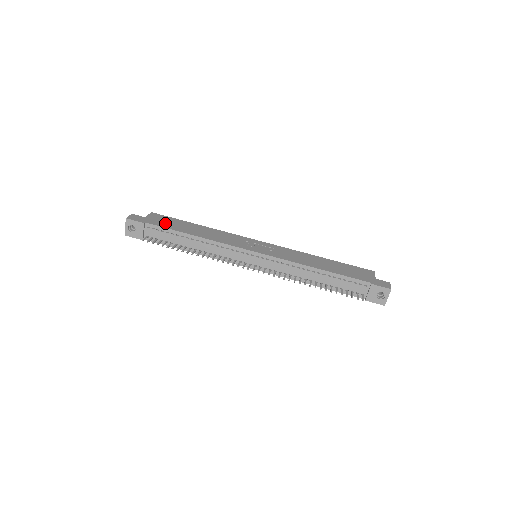
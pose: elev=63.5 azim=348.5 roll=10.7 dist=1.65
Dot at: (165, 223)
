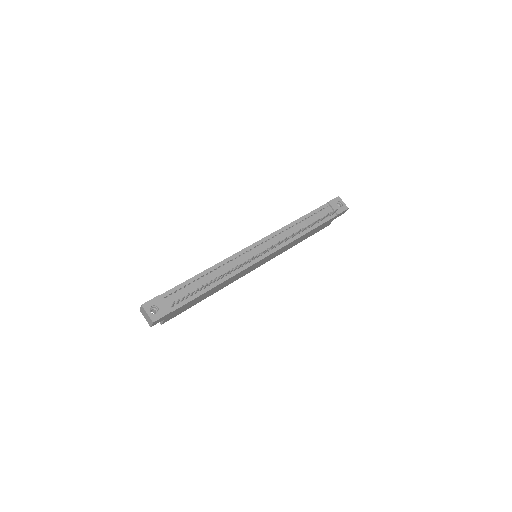
Dot at: occluded
